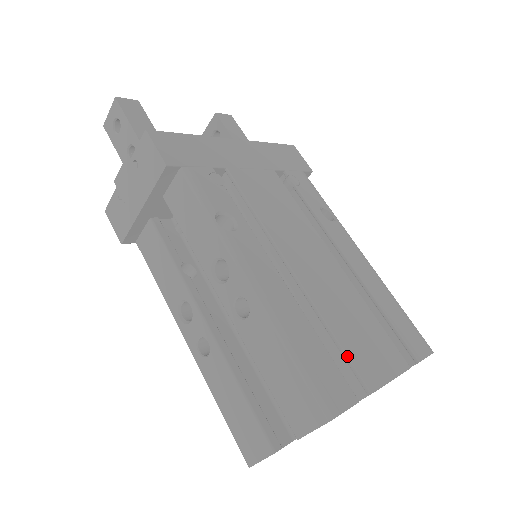
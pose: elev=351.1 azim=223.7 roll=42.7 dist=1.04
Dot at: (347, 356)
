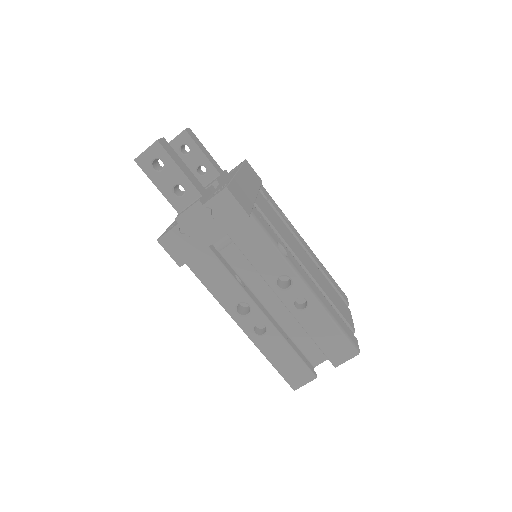
Dot at: (342, 316)
